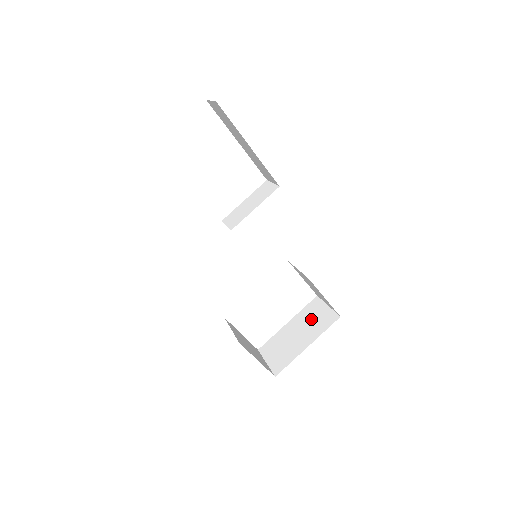
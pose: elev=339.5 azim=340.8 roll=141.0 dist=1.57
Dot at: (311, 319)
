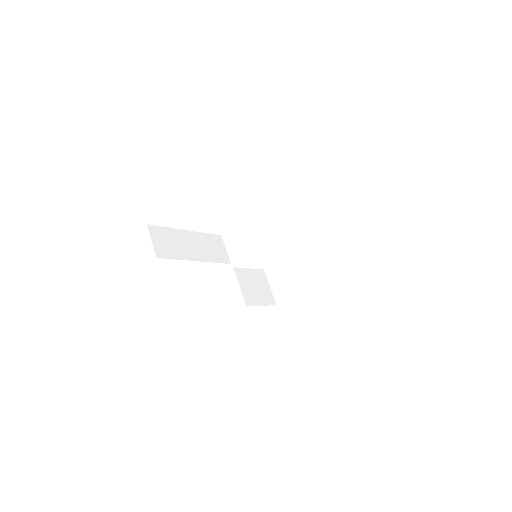
Dot at: (307, 263)
